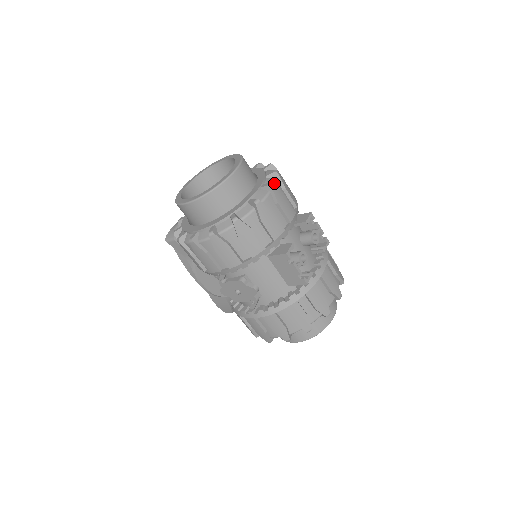
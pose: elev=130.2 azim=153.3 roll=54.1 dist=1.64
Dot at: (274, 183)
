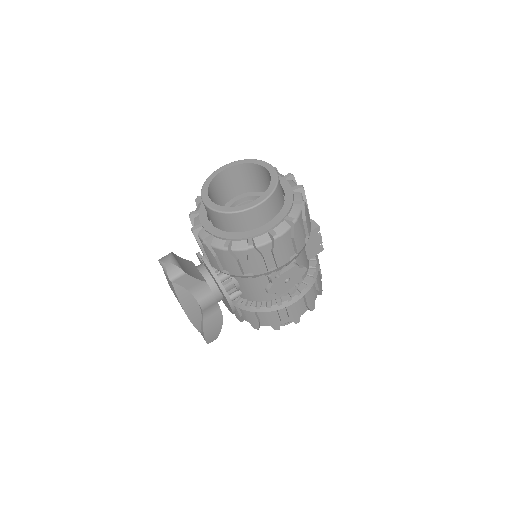
Dot at: occluded
